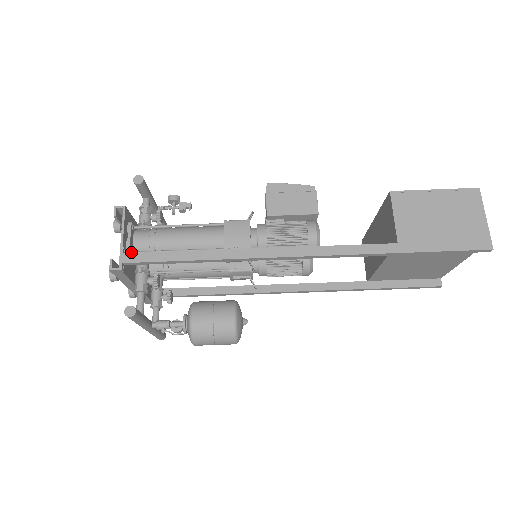
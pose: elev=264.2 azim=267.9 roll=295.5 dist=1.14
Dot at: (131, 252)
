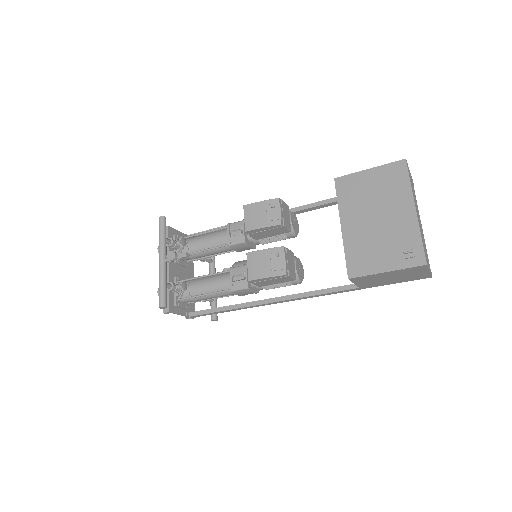
Dot at: (188, 305)
